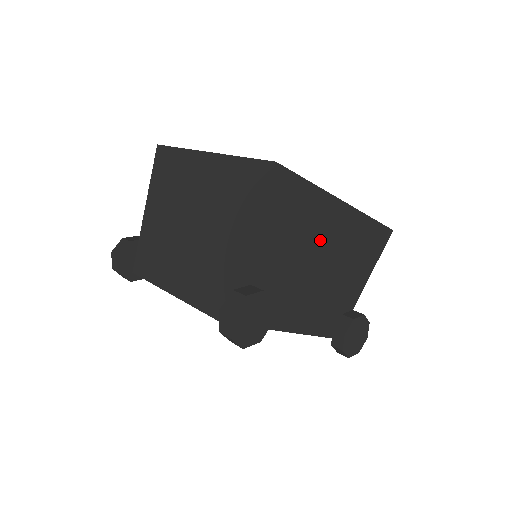
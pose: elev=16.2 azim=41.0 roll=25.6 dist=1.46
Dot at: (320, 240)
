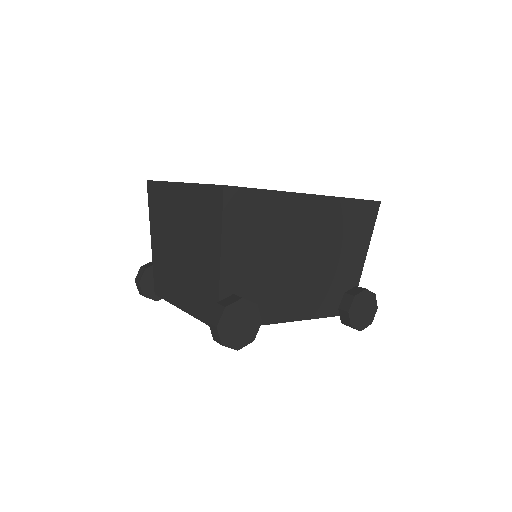
Dot at: (297, 235)
